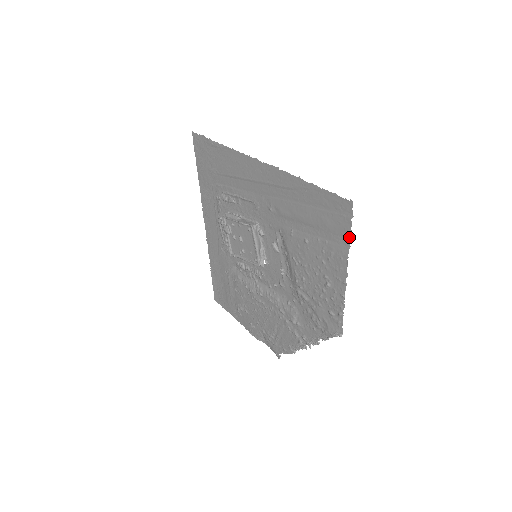
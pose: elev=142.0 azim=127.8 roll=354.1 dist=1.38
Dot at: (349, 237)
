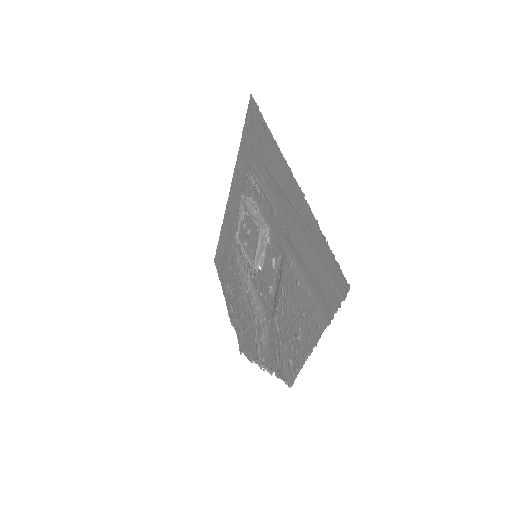
Dot at: (333, 315)
